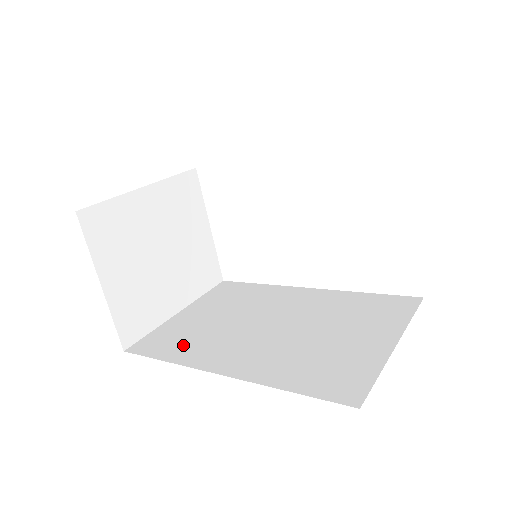
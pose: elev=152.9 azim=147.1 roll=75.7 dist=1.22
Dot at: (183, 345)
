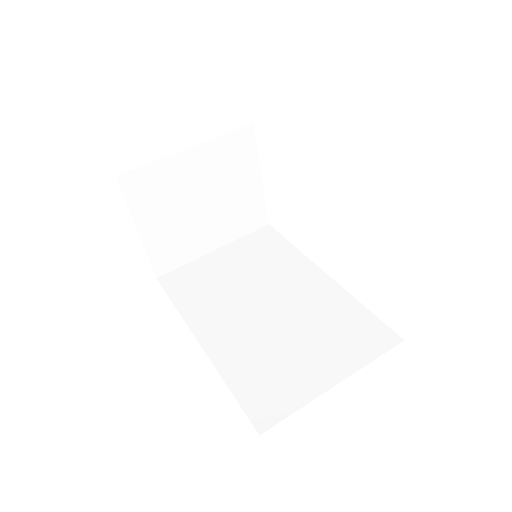
Dot at: (195, 294)
